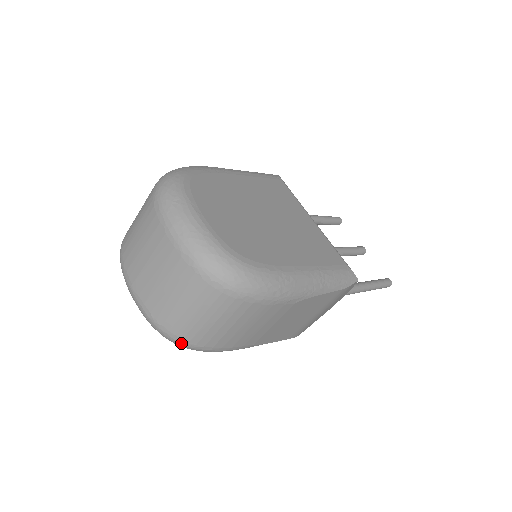
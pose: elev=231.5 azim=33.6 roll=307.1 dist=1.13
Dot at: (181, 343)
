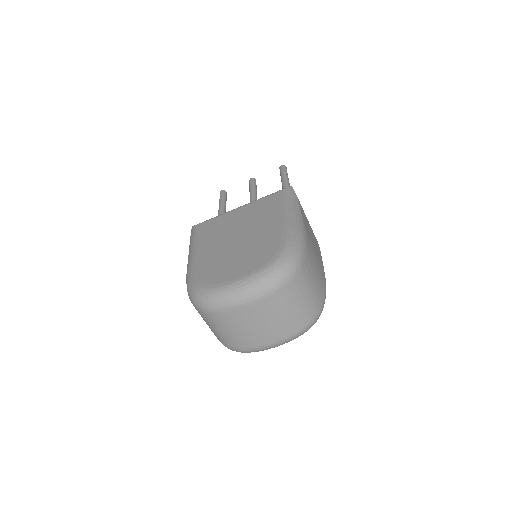
Dot at: (318, 316)
